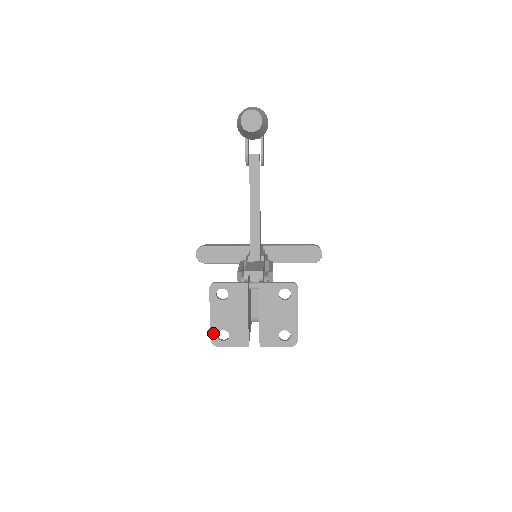
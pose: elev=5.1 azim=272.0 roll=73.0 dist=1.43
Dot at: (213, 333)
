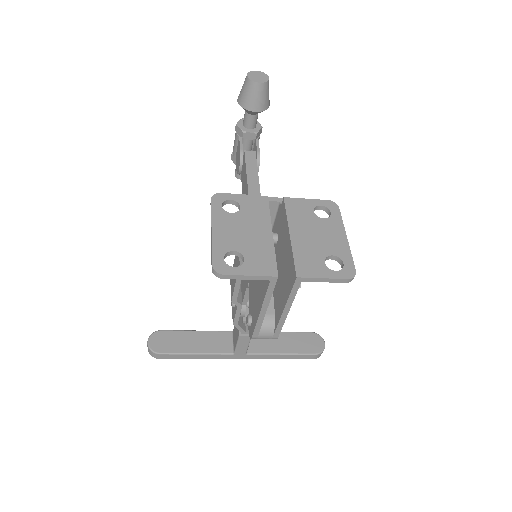
Dot at: (216, 254)
